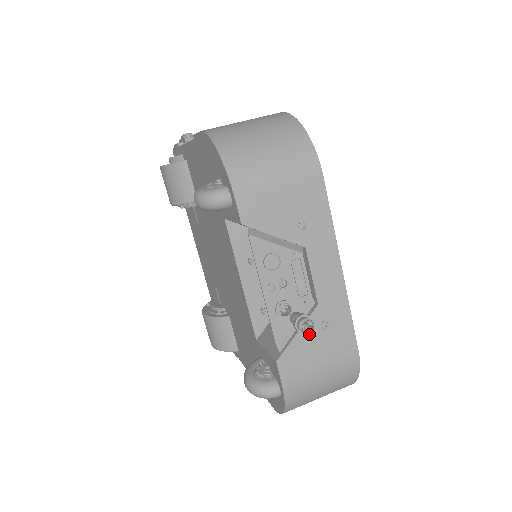
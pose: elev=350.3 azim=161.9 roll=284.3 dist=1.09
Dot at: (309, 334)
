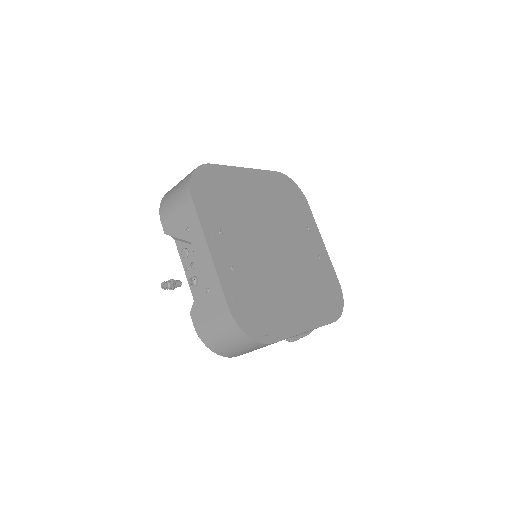
Dot at: (164, 289)
